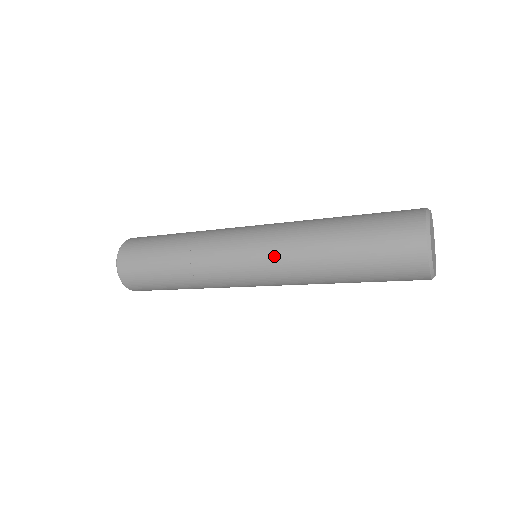
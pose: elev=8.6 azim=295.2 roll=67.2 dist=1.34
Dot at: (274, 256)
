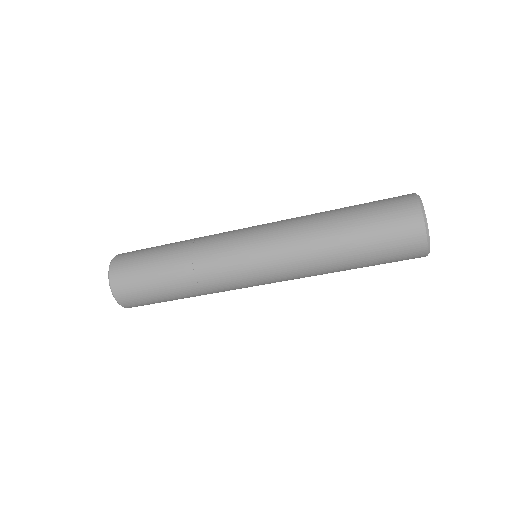
Dot at: (278, 231)
